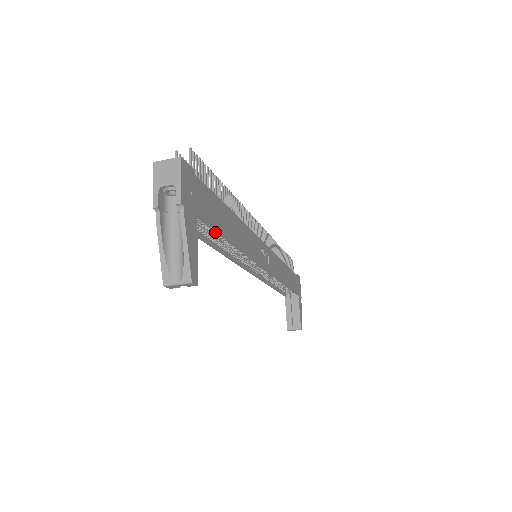
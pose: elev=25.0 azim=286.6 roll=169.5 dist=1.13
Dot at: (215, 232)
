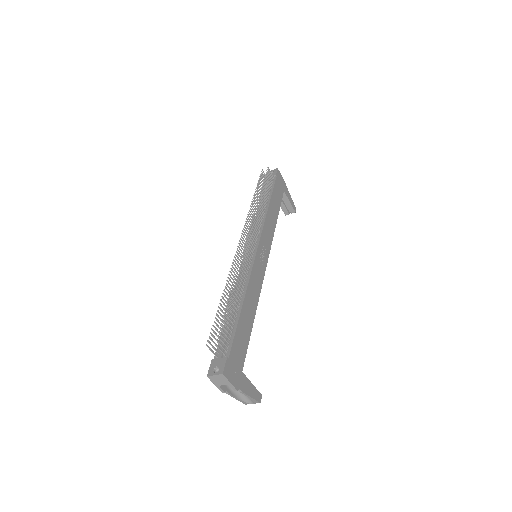
Dot at: (247, 343)
